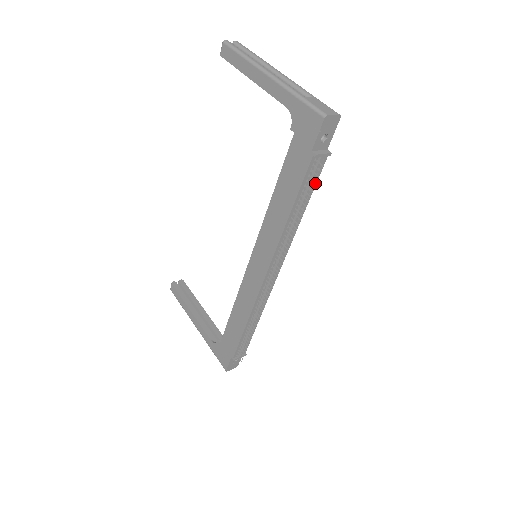
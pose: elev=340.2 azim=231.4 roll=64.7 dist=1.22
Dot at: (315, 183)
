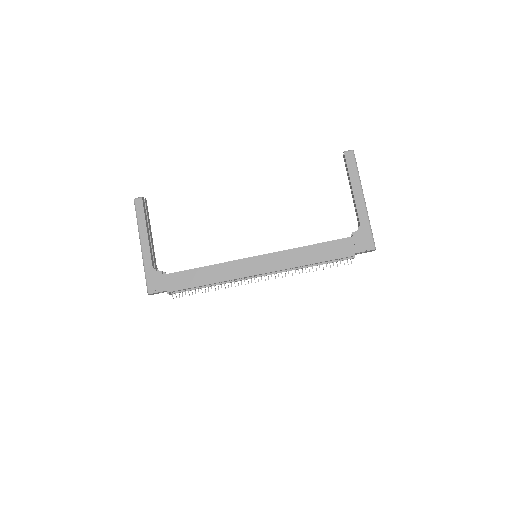
Dot at: occluded
